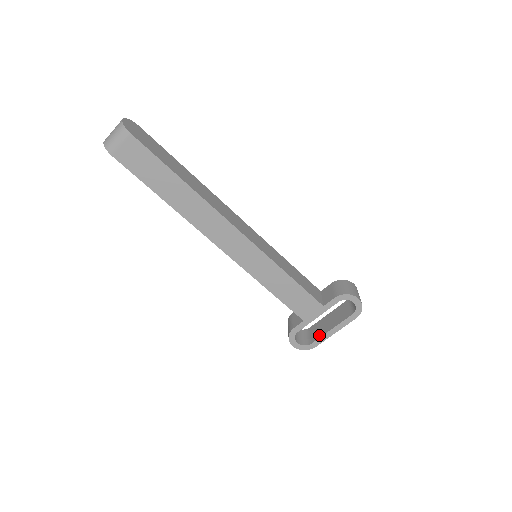
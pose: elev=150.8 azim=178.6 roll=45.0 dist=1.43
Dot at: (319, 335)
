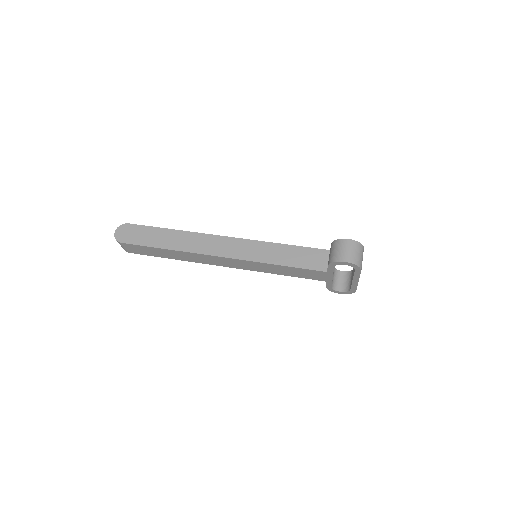
Dot at: (351, 283)
